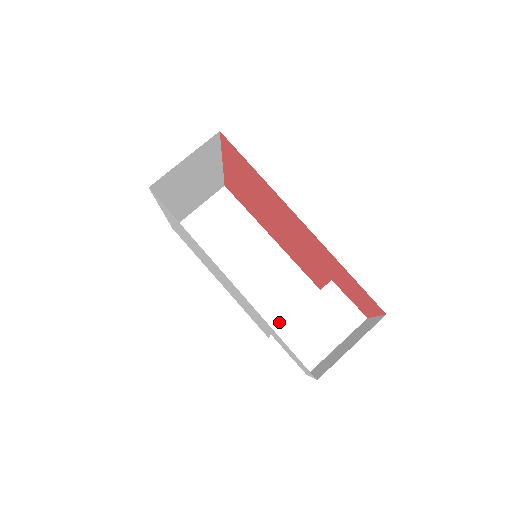
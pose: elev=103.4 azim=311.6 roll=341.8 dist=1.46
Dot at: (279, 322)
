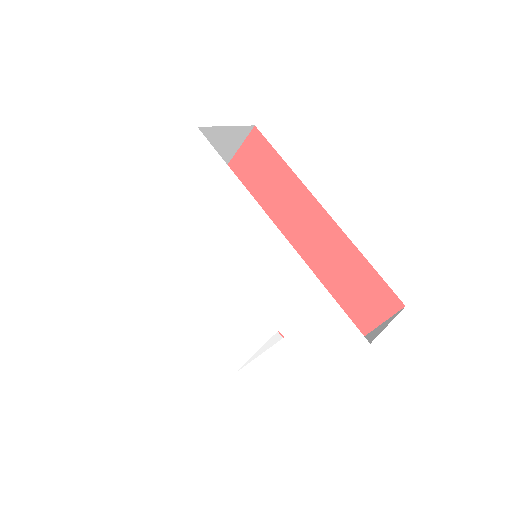
Dot at: occluded
